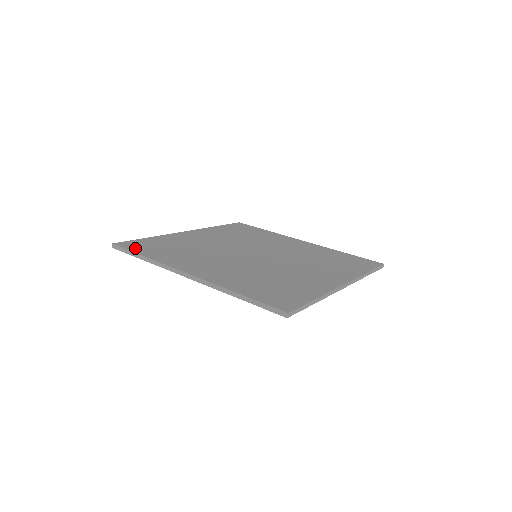
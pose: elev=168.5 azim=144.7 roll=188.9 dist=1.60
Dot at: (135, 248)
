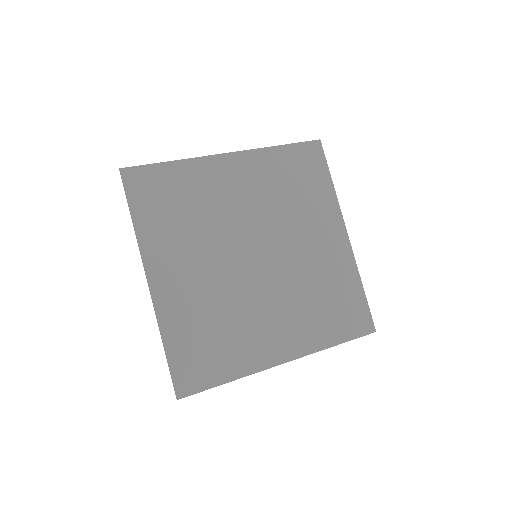
Dot at: (136, 192)
